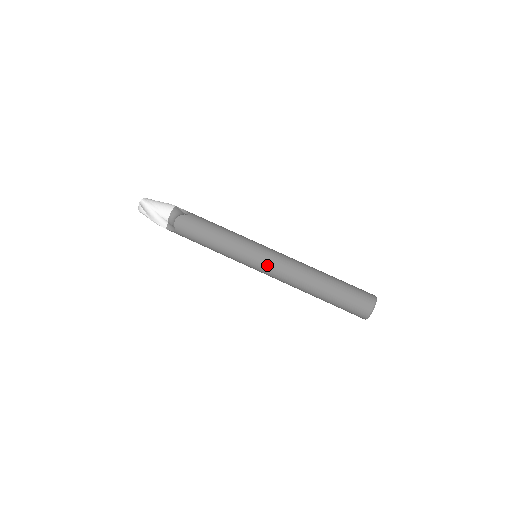
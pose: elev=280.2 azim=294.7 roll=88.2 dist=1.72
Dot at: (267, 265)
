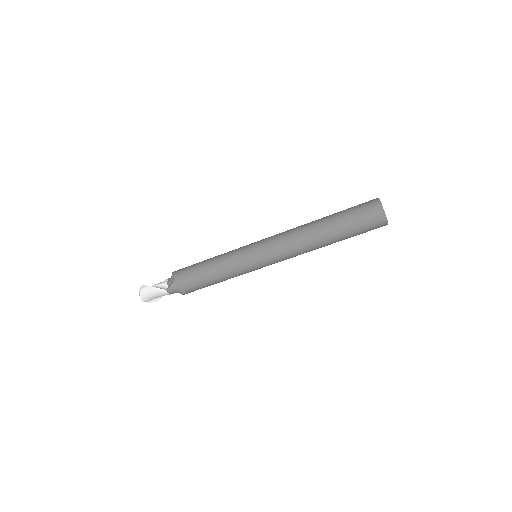
Dot at: occluded
